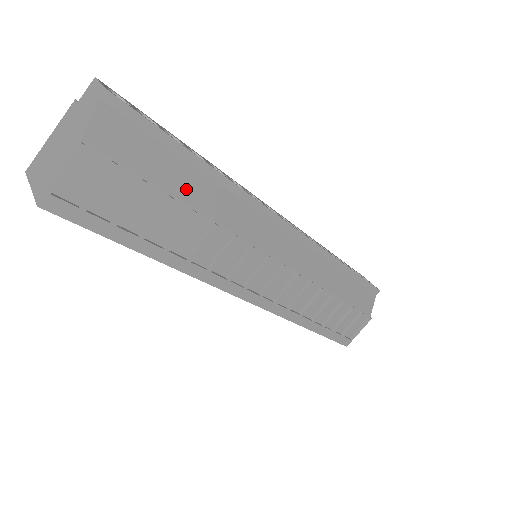
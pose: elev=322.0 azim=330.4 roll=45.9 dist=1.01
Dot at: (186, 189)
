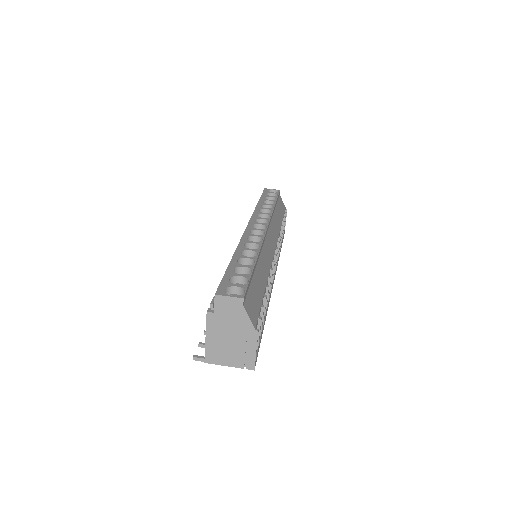
Dot at: (261, 283)
